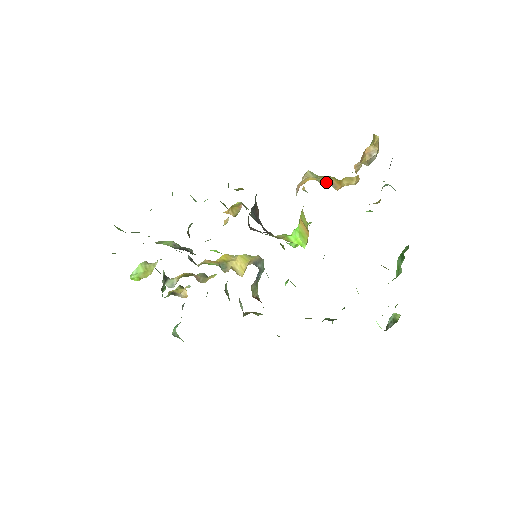
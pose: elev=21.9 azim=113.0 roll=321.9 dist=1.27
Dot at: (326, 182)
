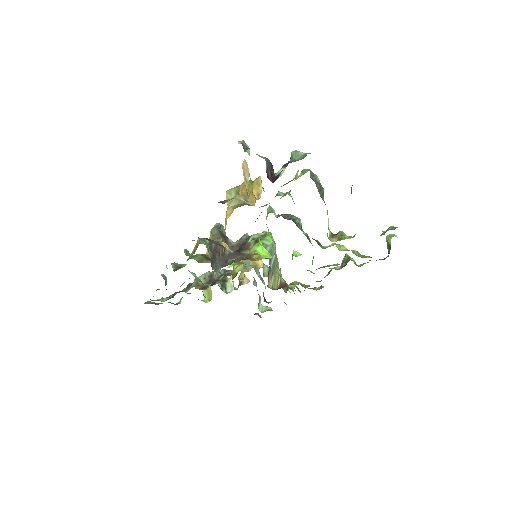
Dot at: occluded
